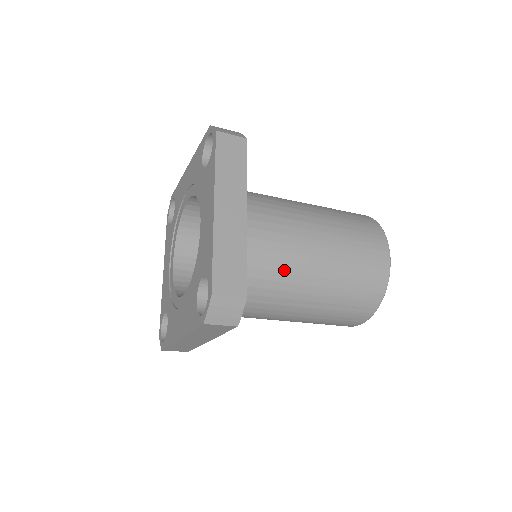
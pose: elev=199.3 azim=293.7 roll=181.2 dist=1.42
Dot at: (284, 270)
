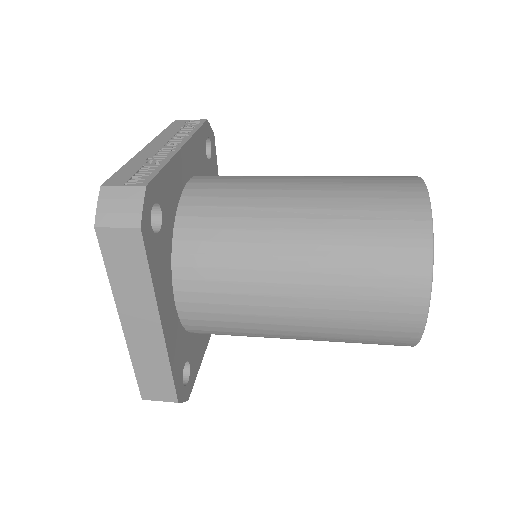
Dot at: (252, 332)
